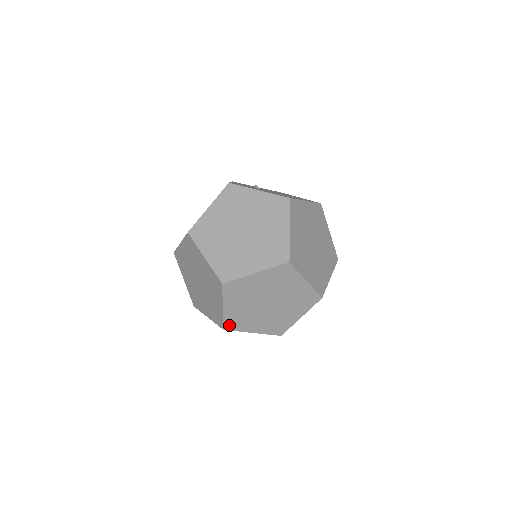
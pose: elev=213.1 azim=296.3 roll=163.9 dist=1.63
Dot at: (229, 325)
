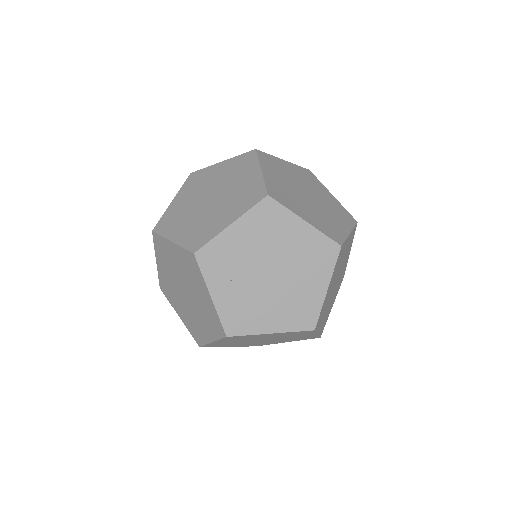
Dot at: (231, 326)
